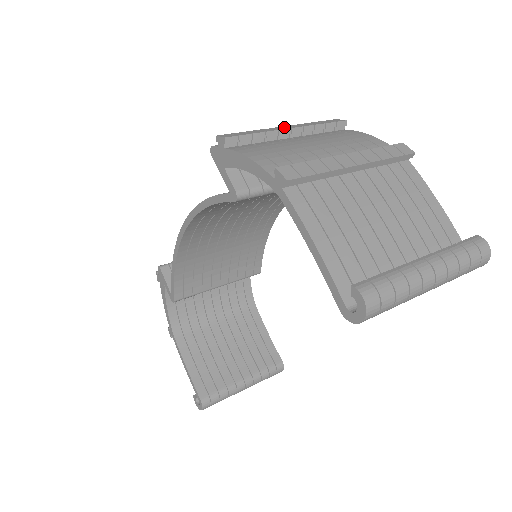
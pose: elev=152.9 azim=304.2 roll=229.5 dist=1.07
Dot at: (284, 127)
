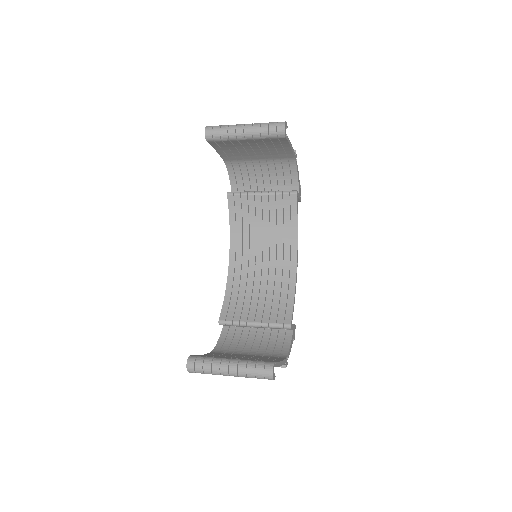
Dot at: occluded
